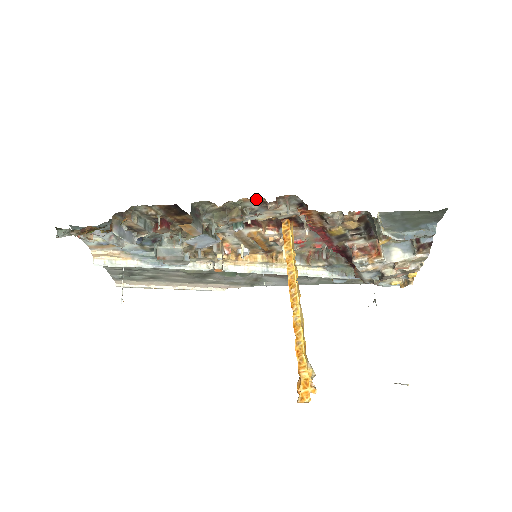
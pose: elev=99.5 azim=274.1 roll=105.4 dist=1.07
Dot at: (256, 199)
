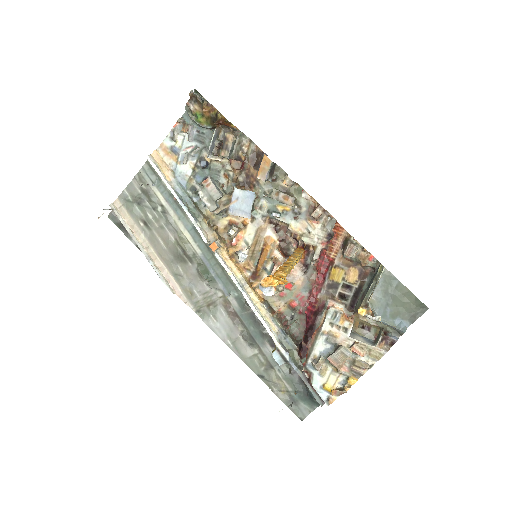
Dot at: occluded
